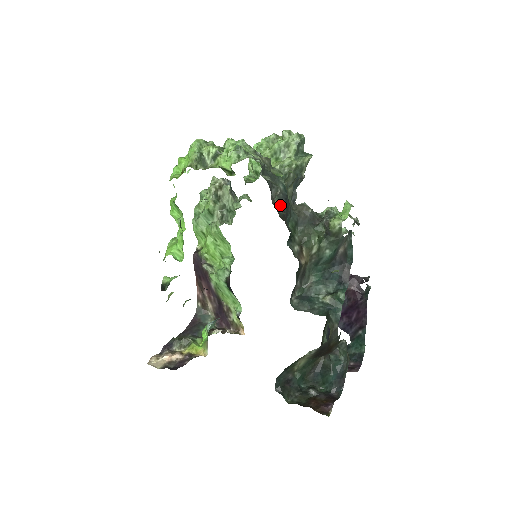
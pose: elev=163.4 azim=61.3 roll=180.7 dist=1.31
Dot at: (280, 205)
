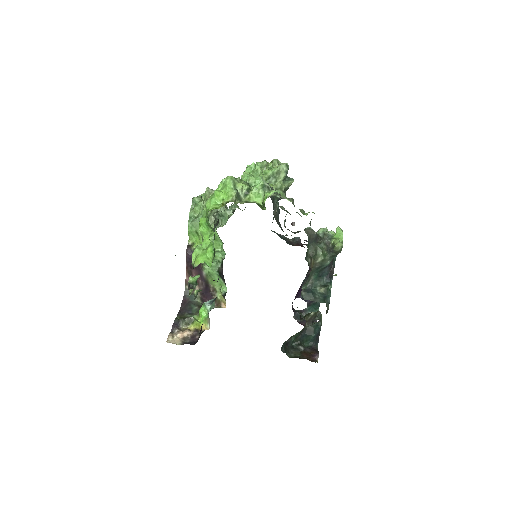
Dot at: (278, 220)
